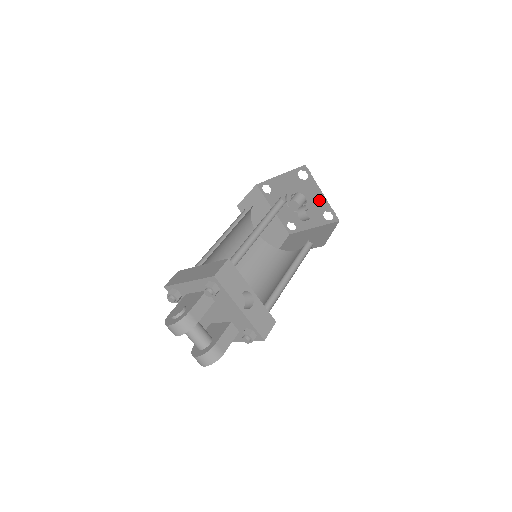
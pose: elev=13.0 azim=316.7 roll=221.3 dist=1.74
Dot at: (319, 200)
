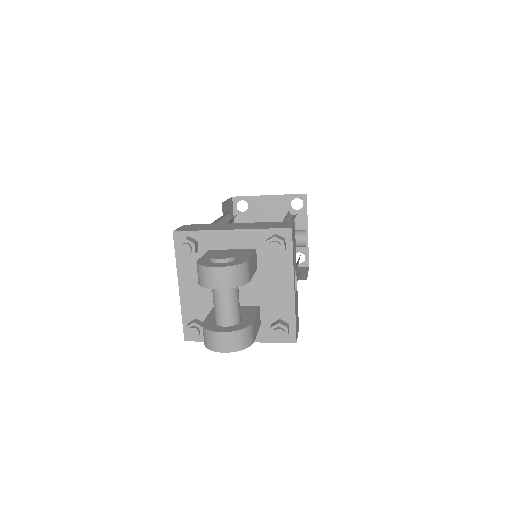
Dot at: occluded
